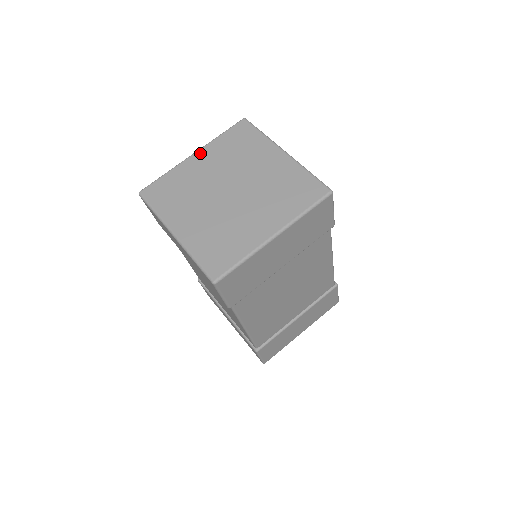
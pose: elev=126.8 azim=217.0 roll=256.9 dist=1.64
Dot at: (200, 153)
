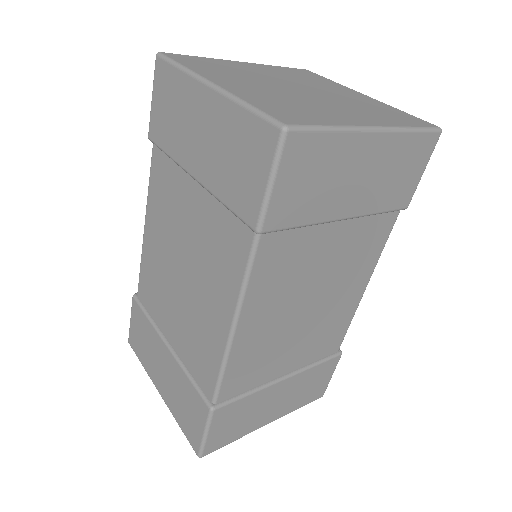
Dot at: (252, 64)
